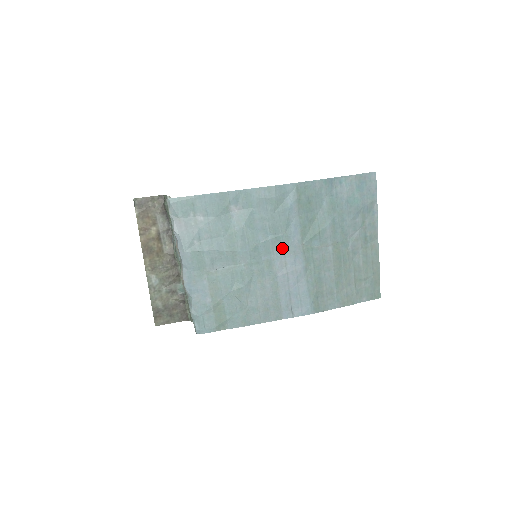
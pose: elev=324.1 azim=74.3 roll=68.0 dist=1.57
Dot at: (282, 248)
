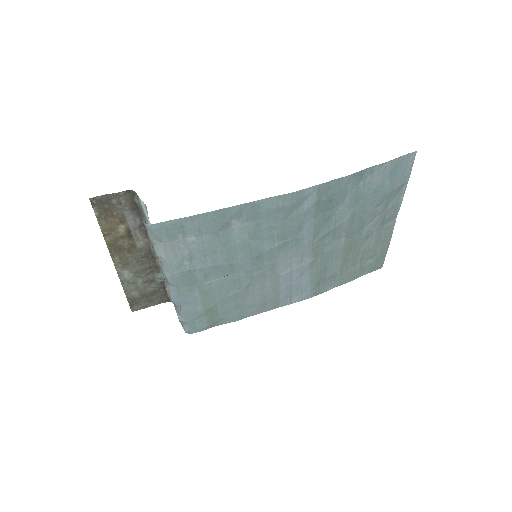
Dot at: (289, 251)
